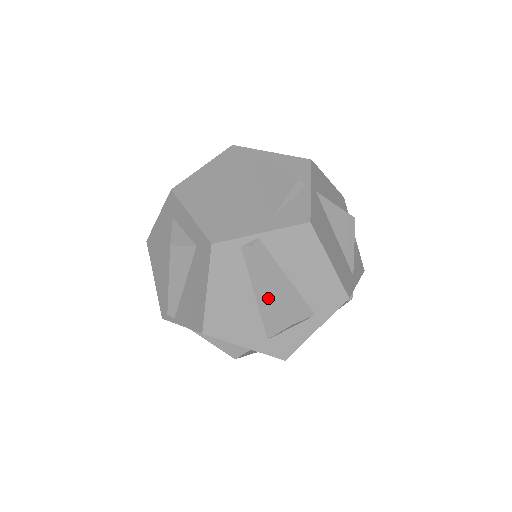
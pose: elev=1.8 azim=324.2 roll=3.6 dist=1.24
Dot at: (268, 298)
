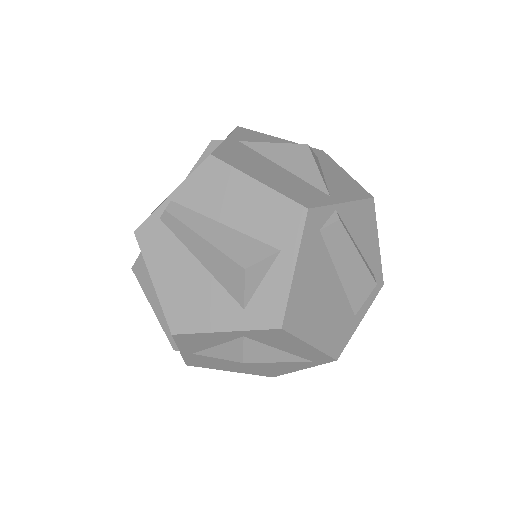
Dot at: (209, 255)
